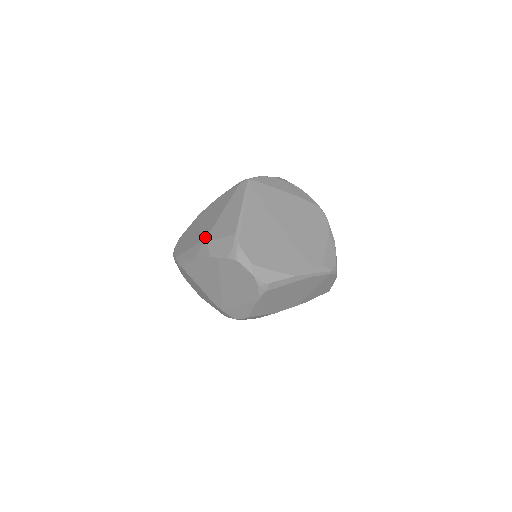
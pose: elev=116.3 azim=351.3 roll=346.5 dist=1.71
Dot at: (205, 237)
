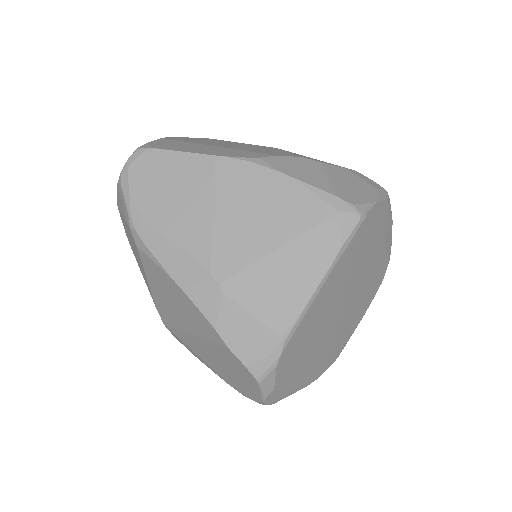
Dot at: (222, 274)
